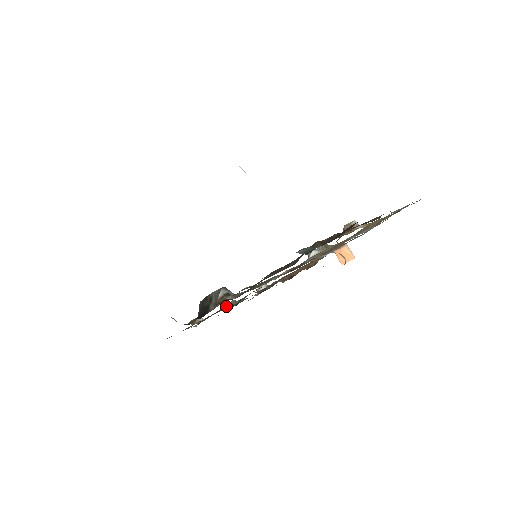
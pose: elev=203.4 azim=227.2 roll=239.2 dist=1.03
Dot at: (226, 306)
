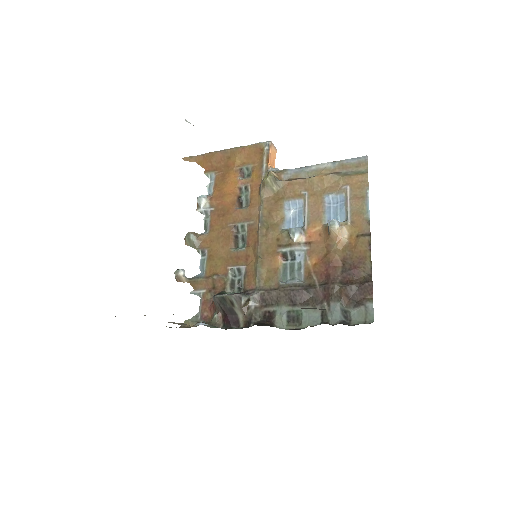
Dot at: (228, 285)
